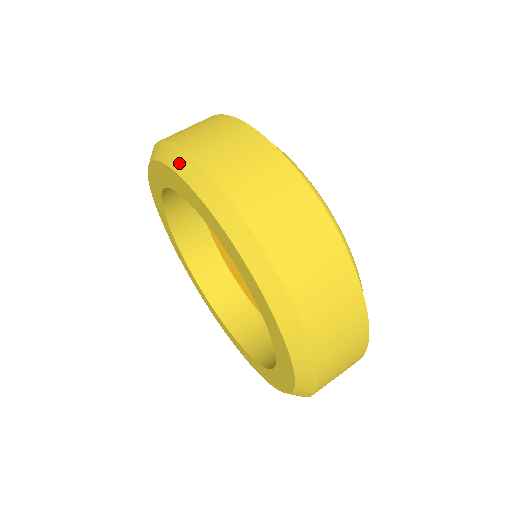
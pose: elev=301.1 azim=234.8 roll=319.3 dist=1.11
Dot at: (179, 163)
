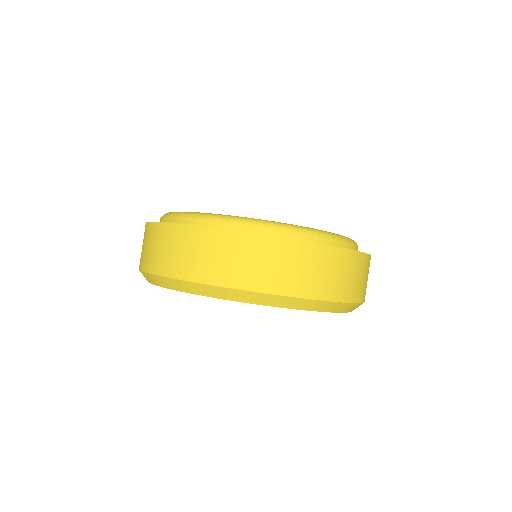
Dot at: (169, 284)
